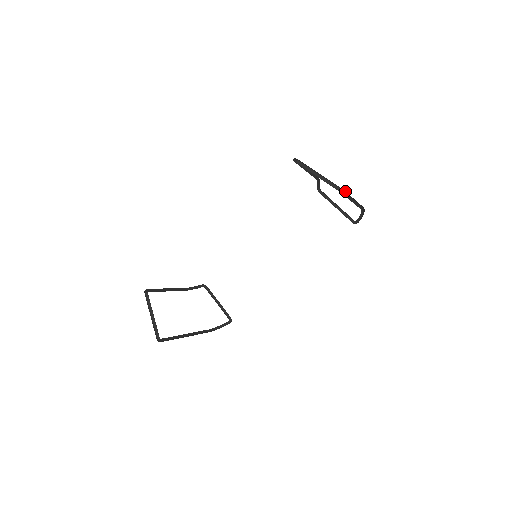
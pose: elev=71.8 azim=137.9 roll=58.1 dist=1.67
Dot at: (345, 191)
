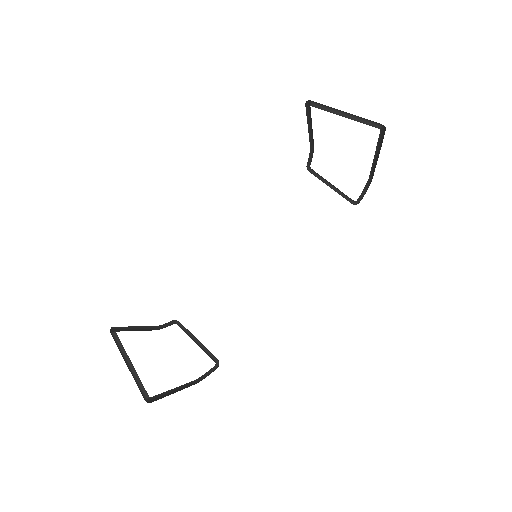
Dot at: (382, 132)
